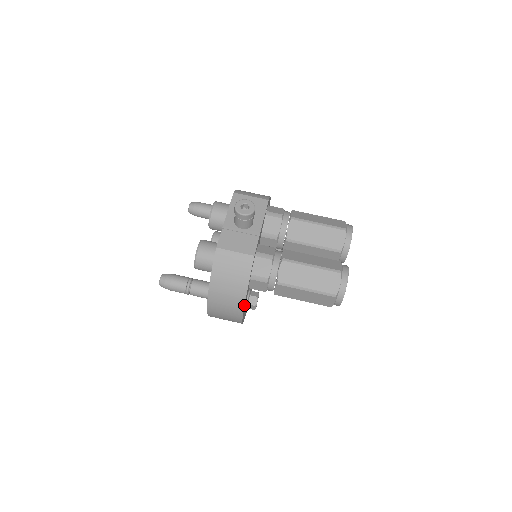
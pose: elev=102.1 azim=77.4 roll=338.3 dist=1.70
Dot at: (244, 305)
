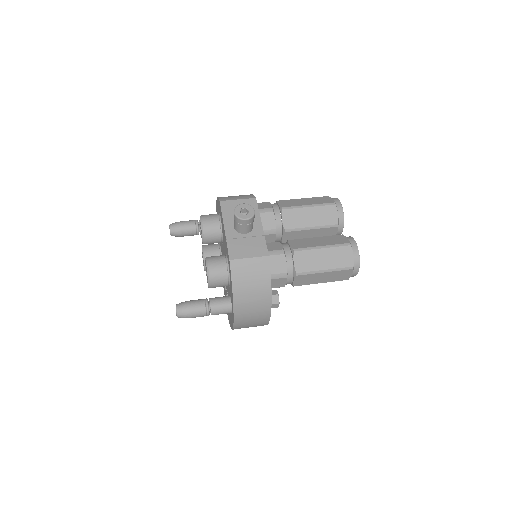
Dot at: occluded
